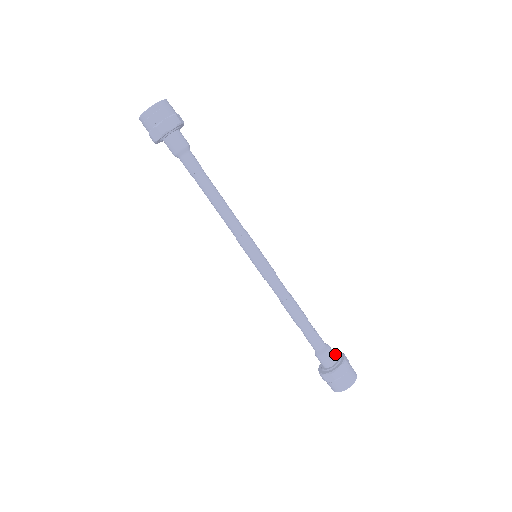
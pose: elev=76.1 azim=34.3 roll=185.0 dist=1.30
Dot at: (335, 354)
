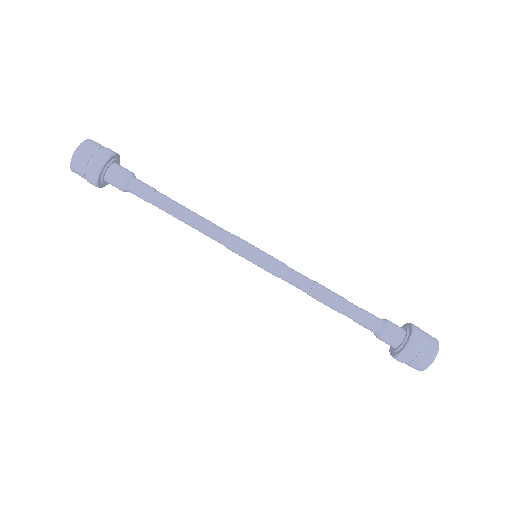
Dot at: (399, 327)
